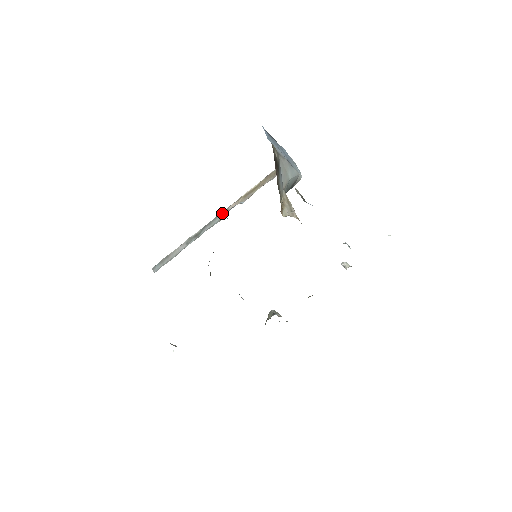
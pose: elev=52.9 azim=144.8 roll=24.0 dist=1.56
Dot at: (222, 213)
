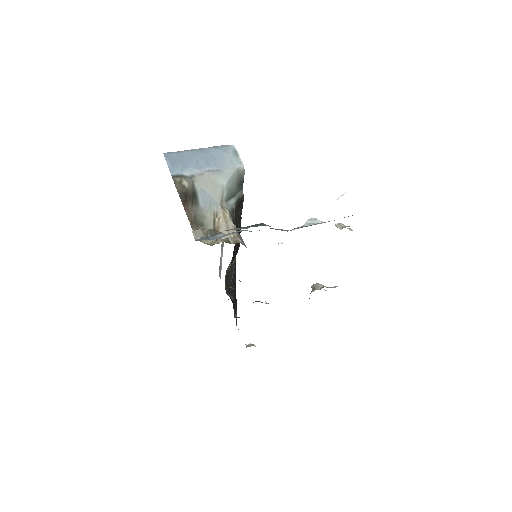
Dot at: occluded
